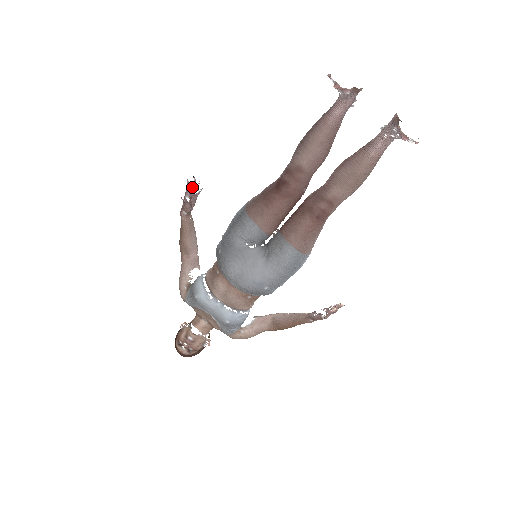
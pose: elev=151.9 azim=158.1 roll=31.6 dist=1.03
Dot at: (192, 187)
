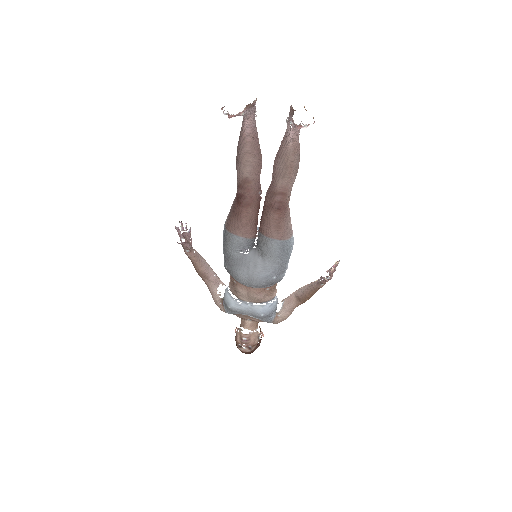
Dot at: (182, 229)
